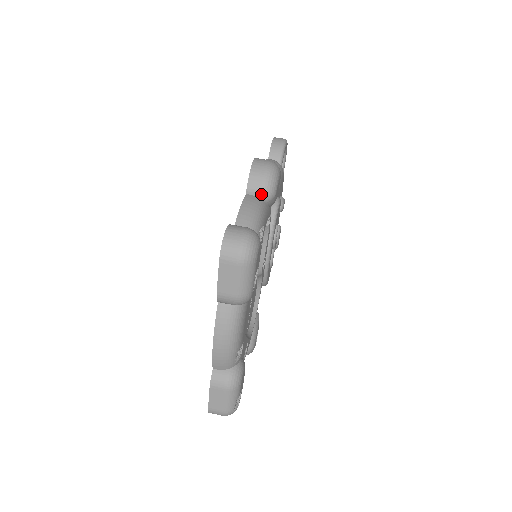
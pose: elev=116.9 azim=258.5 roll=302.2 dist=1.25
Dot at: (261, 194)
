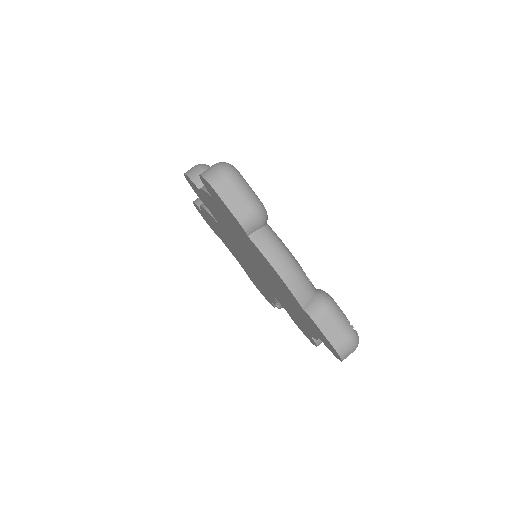
Dot at: occluded
